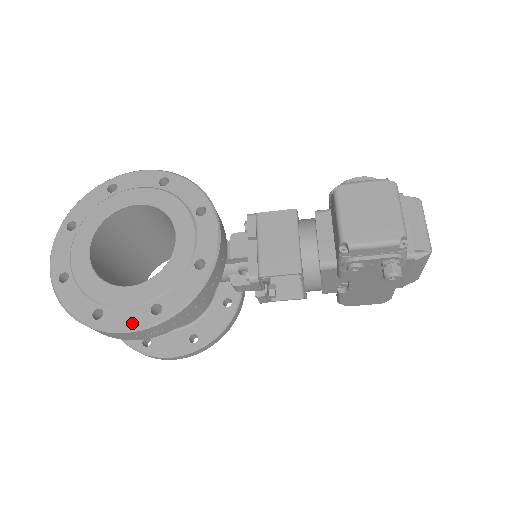
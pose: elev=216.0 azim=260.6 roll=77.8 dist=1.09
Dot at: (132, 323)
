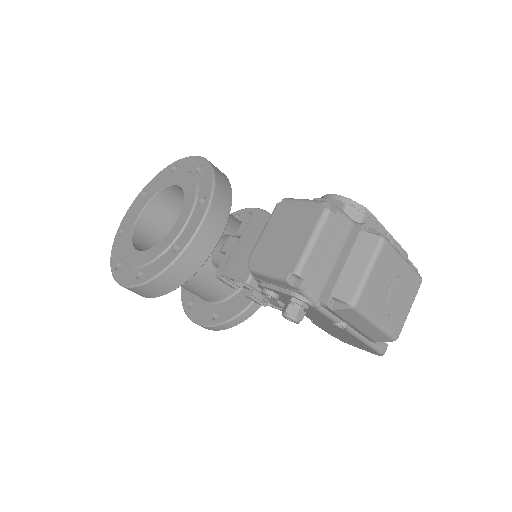
Dot at: (125, 280)
